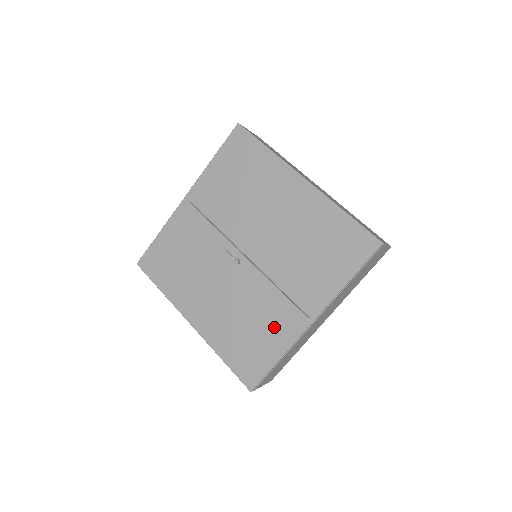
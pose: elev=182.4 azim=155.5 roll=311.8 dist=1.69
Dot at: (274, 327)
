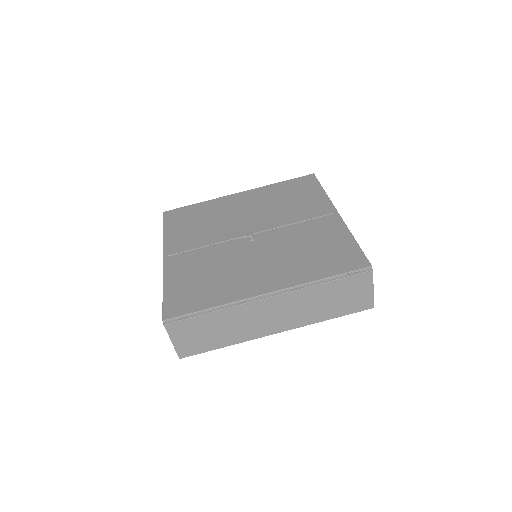
Dot at: (324, 233)
